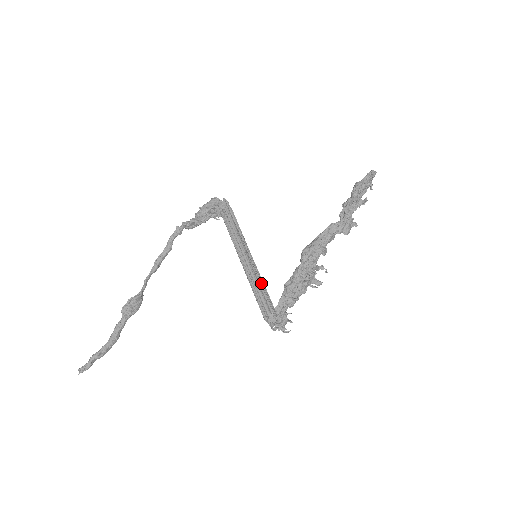
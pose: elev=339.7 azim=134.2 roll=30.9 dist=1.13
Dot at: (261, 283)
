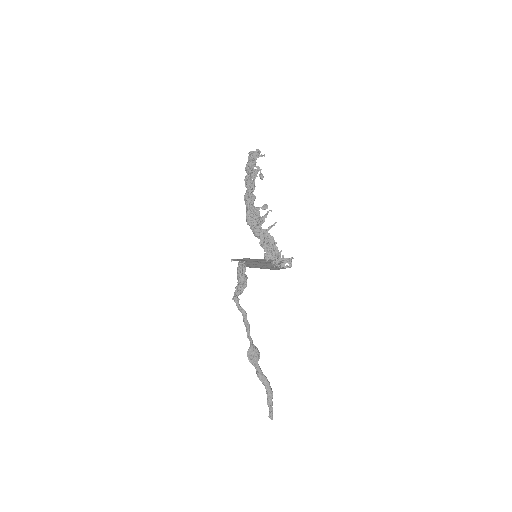
Dot at: occluded
